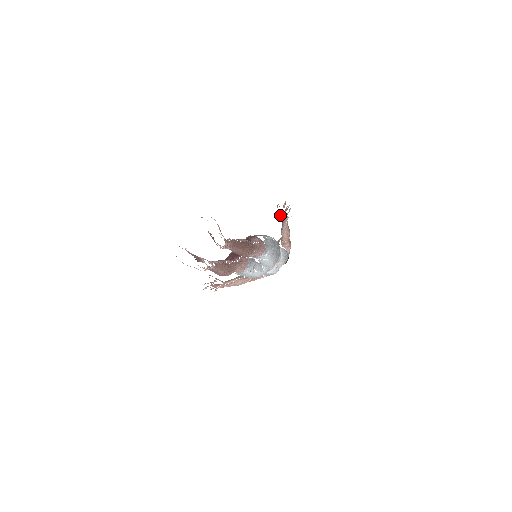
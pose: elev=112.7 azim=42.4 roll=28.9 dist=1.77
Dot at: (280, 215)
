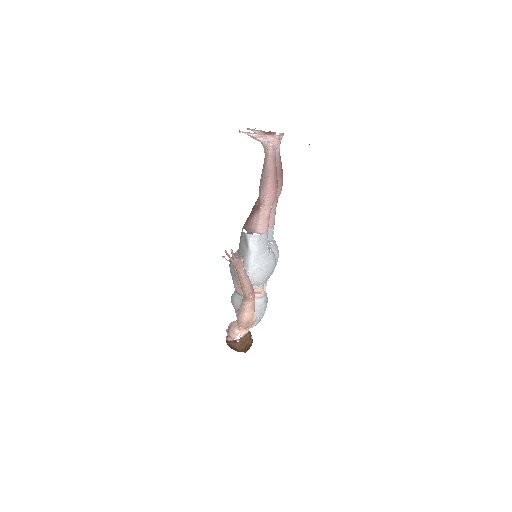
Dot at: occluded
